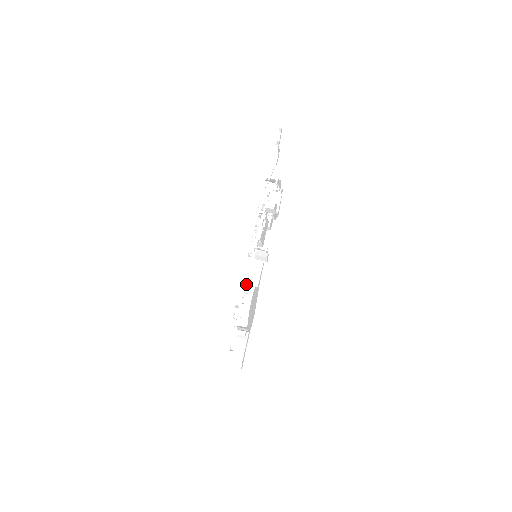
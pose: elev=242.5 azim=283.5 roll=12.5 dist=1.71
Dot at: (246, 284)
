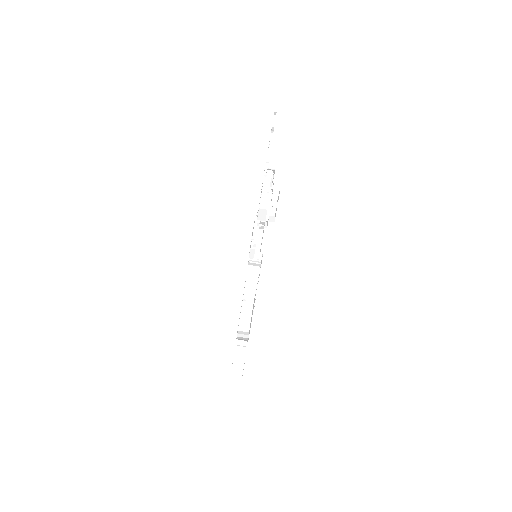
Dot at: occluded
